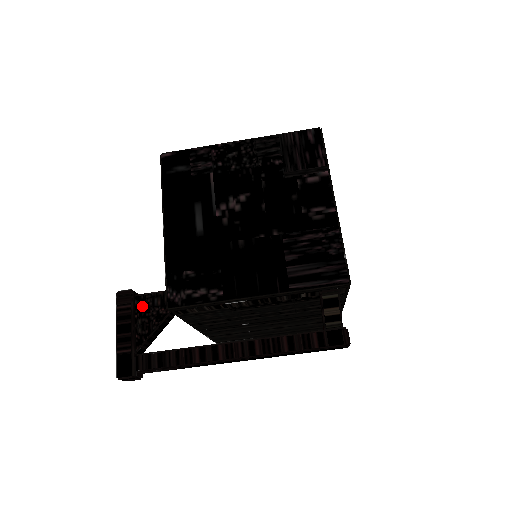
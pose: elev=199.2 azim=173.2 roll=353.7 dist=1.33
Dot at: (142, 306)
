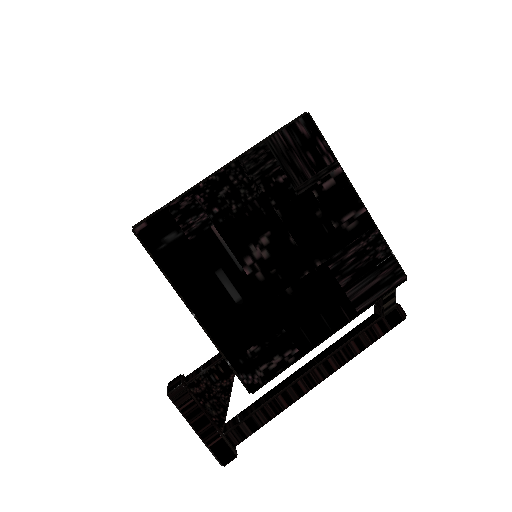
Dot at: (201, 390)
